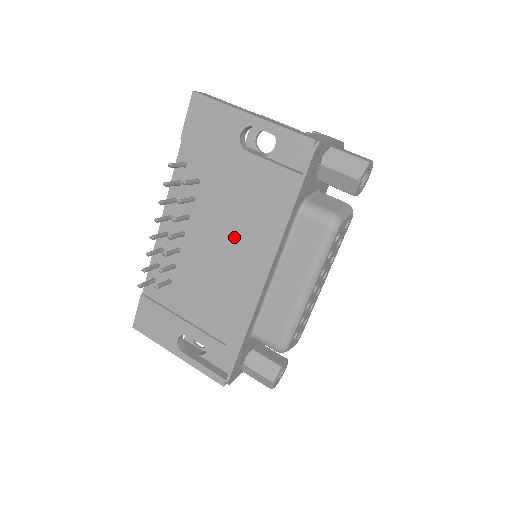
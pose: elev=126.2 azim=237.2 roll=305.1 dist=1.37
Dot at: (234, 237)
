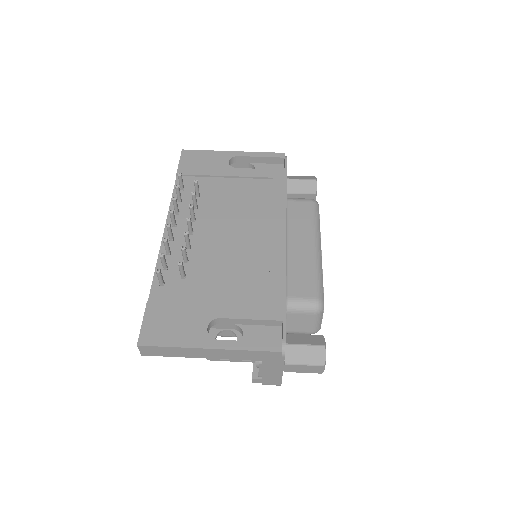
Dot at: (244, 219)
